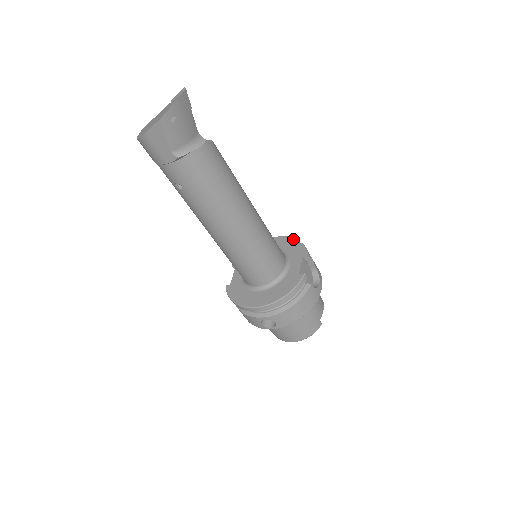
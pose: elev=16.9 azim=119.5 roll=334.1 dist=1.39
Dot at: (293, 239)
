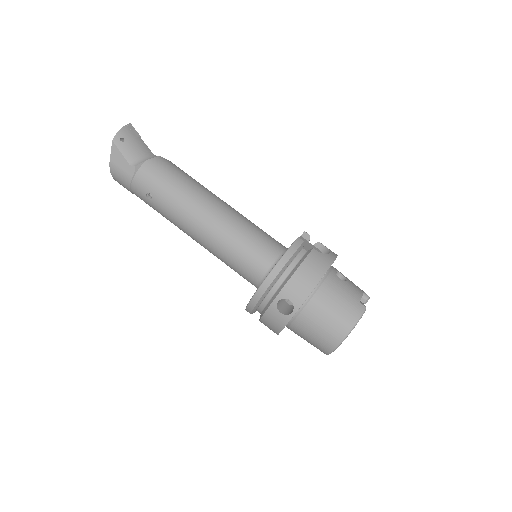
Dot at: occluded
